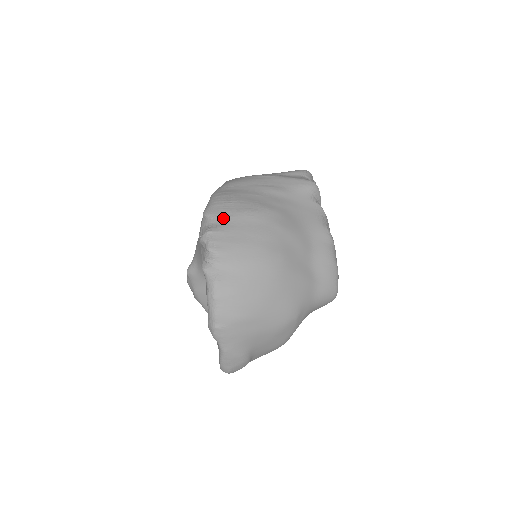
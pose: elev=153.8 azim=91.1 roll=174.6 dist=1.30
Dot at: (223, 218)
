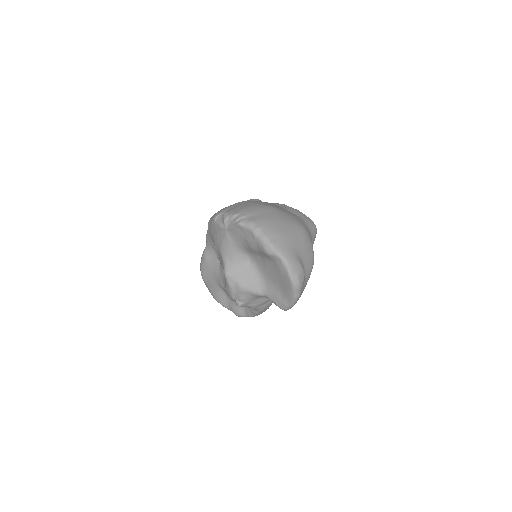
Dot at: (227, 209)
